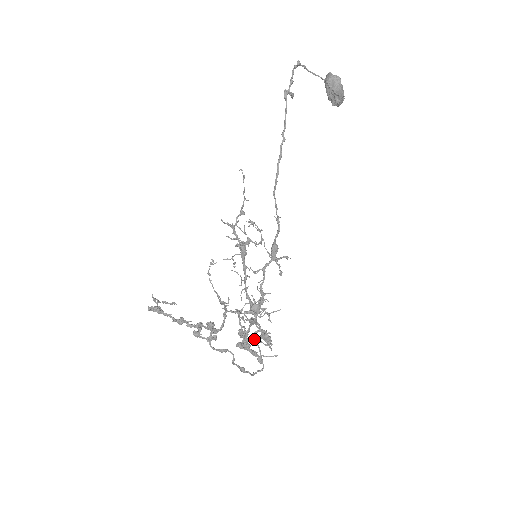
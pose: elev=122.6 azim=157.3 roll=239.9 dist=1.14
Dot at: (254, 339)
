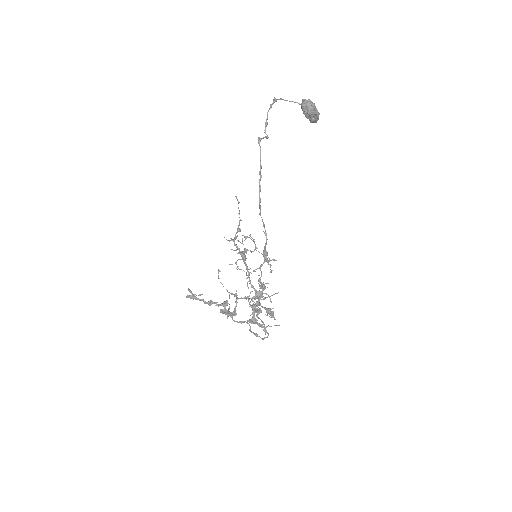
Dot at: occluded
